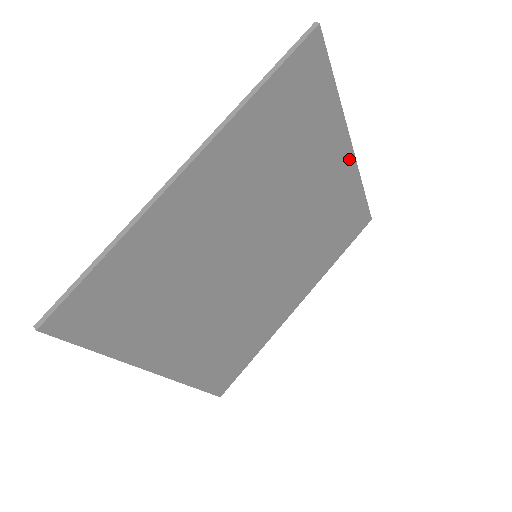
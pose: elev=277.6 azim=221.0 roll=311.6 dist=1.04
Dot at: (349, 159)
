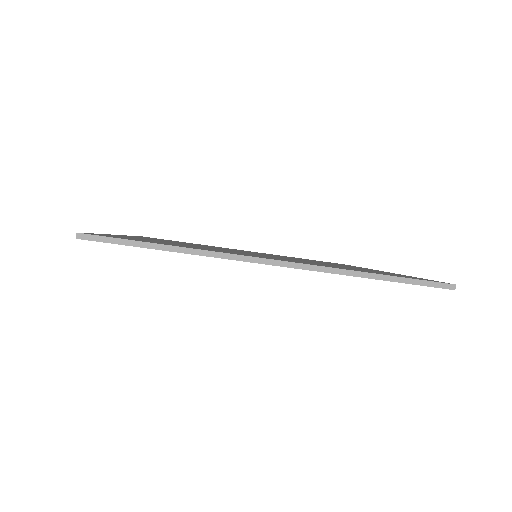
Dot at: occluded
